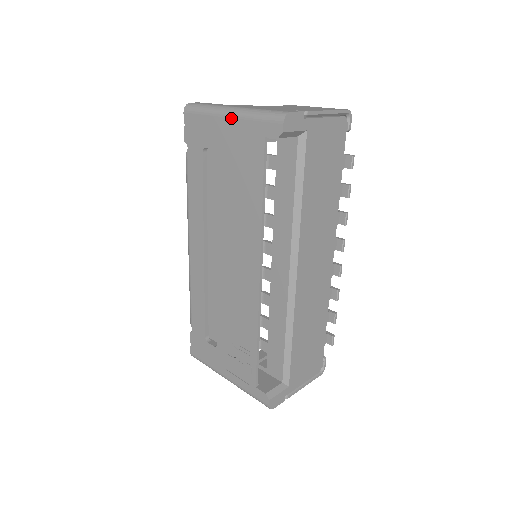
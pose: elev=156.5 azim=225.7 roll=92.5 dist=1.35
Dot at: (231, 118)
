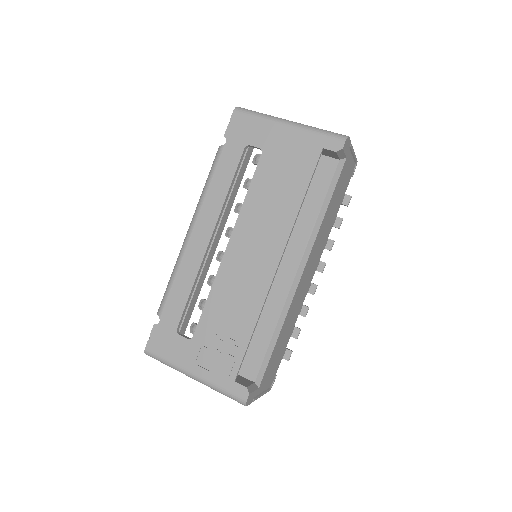
Dot at: (290, 127)
